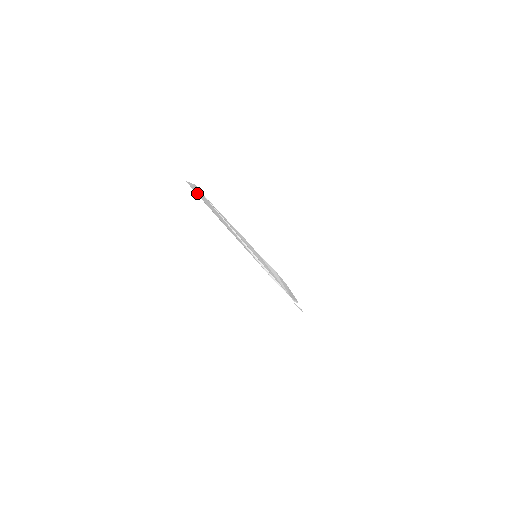
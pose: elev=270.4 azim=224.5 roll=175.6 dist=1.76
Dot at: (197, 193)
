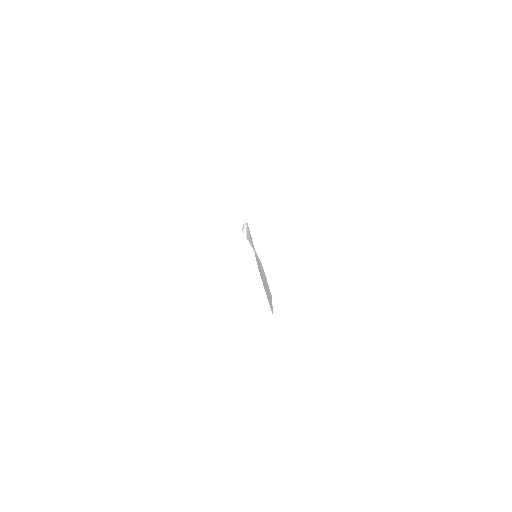
Dot at: (269, 290)
